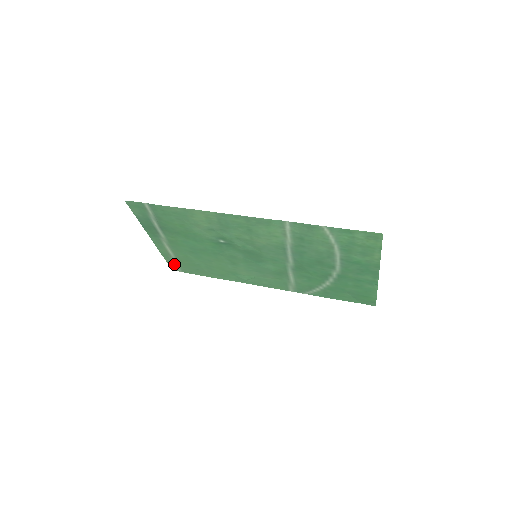
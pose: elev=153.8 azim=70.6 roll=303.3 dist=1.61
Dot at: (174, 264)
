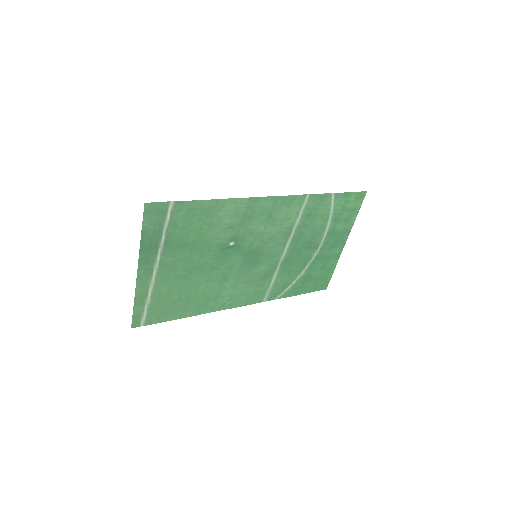
Dot at: (141, 313)
